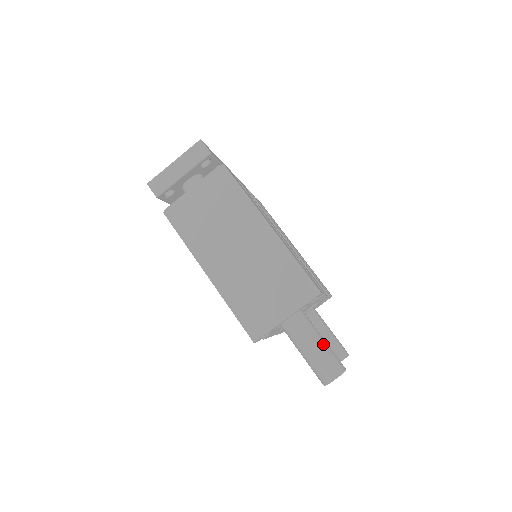
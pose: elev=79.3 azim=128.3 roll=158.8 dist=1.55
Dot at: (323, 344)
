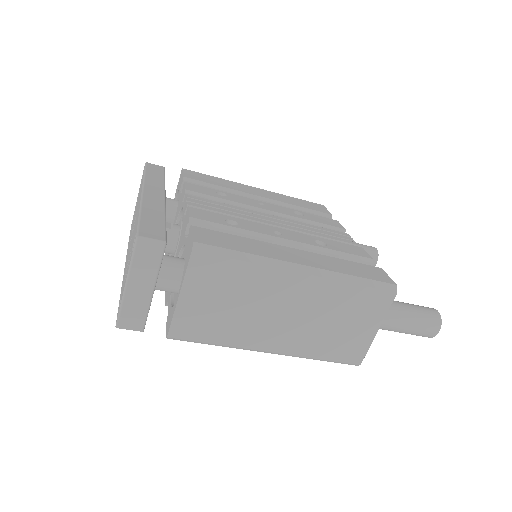
Dot at: (411, 312)
